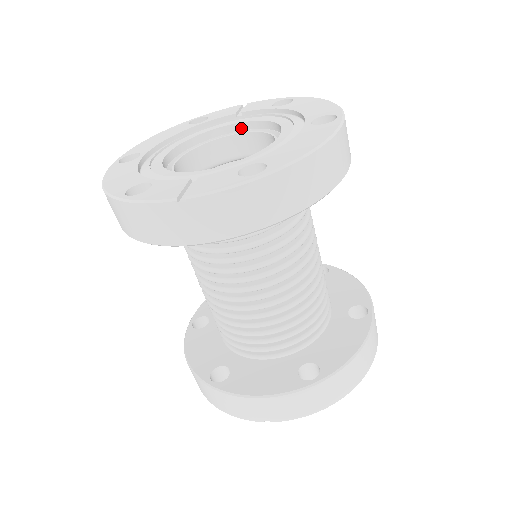
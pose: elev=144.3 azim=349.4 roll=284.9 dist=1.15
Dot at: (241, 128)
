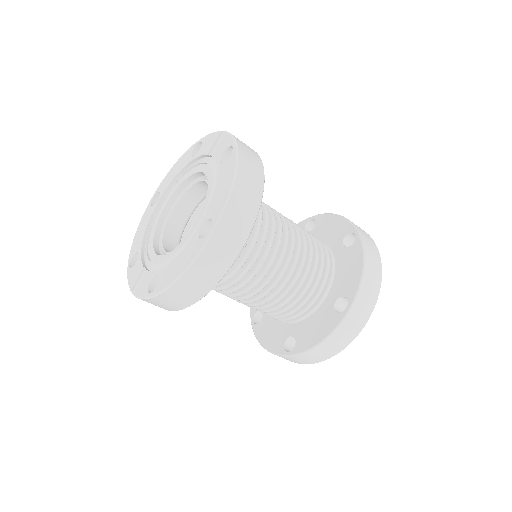
Dot at: occluded
